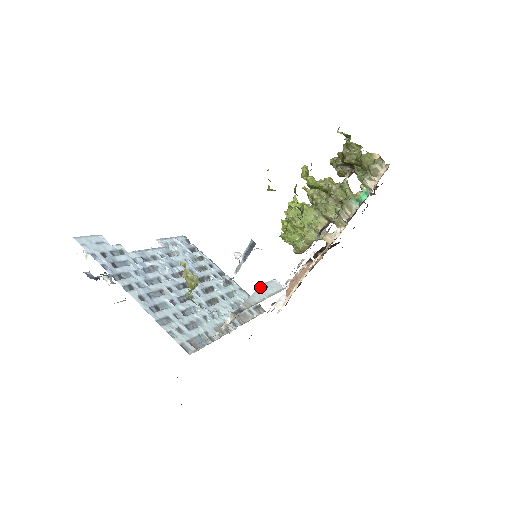
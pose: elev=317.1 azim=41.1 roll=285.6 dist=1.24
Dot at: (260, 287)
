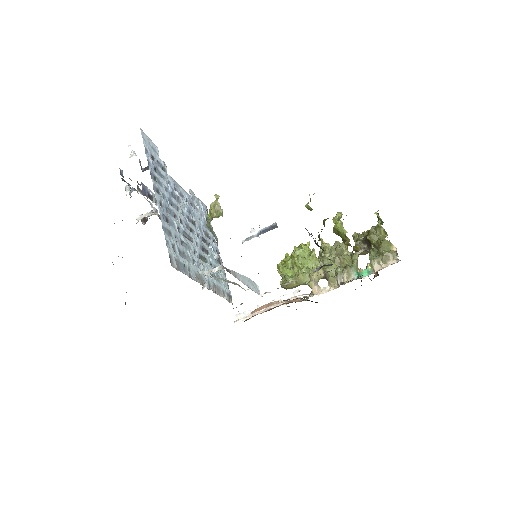
Dot at: occluded
